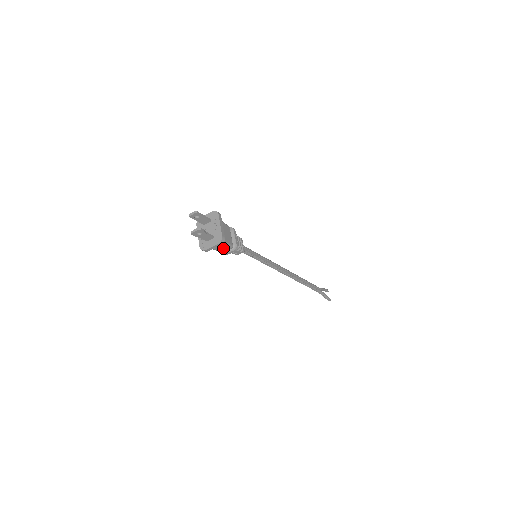
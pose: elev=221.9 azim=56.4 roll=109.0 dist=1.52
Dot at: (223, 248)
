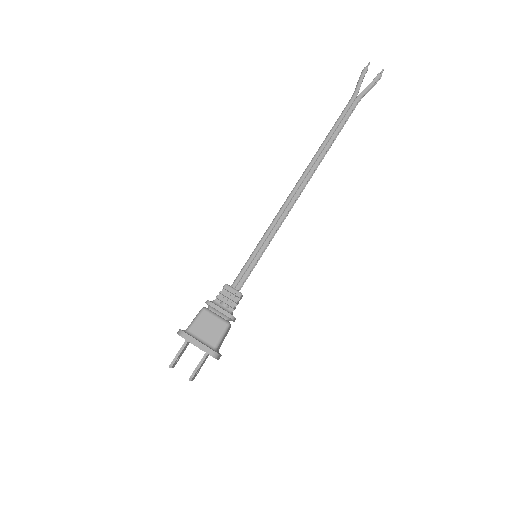
Dot at: (225, 335)
